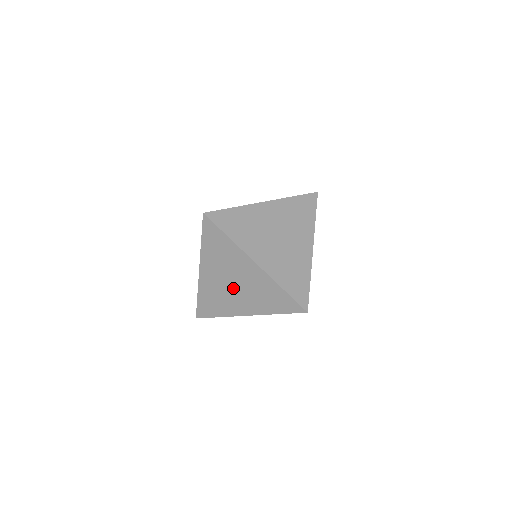
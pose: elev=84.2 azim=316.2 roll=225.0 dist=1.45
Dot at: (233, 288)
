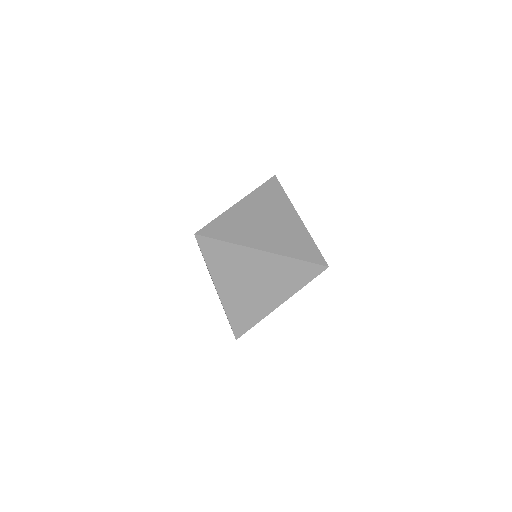
Dot at: (254, 287)
